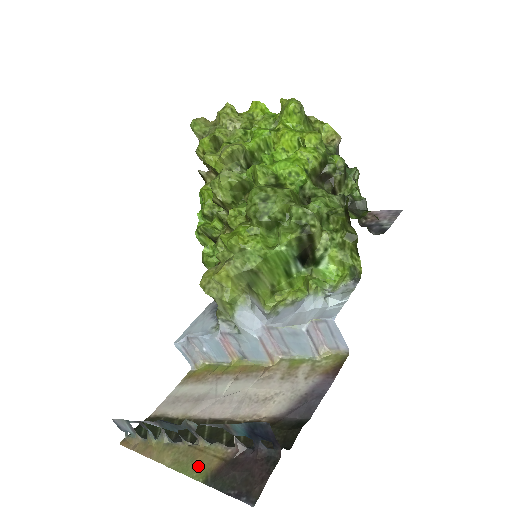
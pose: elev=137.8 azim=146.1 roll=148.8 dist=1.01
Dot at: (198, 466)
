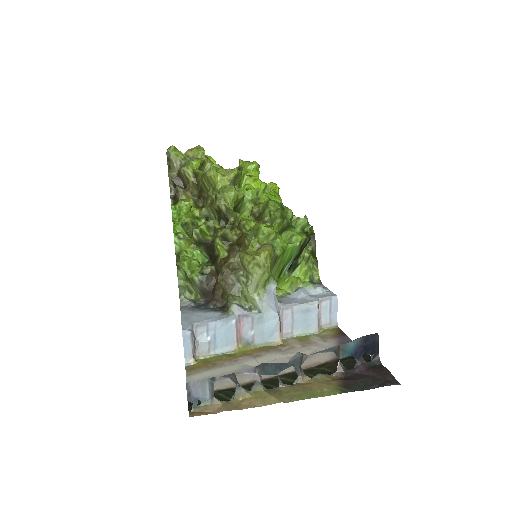
Dot at: (321, 389)
